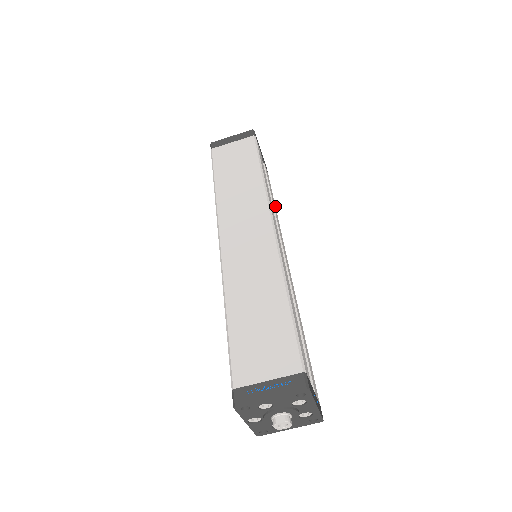
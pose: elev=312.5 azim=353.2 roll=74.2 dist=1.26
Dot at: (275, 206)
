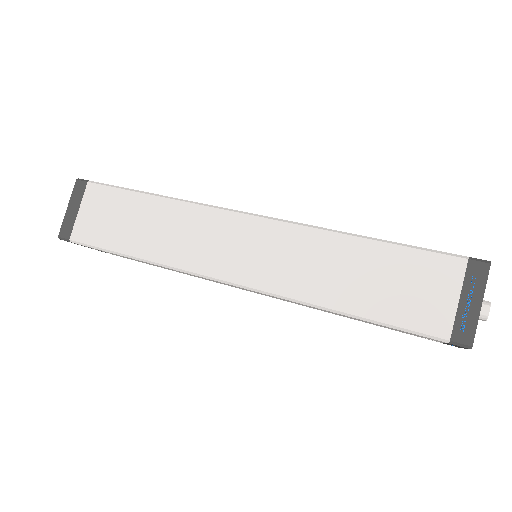
Dot at: occluded
